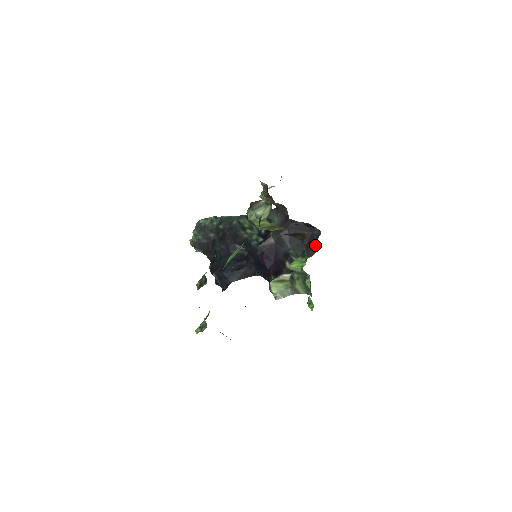
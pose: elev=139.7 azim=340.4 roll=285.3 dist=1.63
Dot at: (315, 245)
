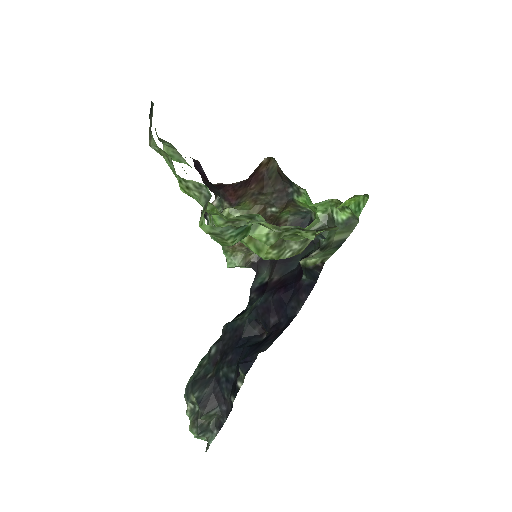
Dot at: (313, 214)
